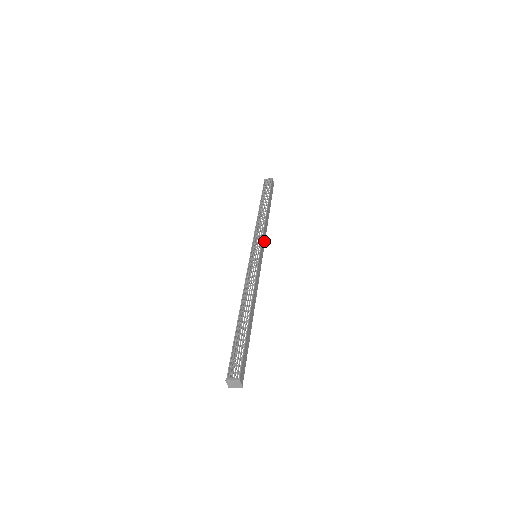
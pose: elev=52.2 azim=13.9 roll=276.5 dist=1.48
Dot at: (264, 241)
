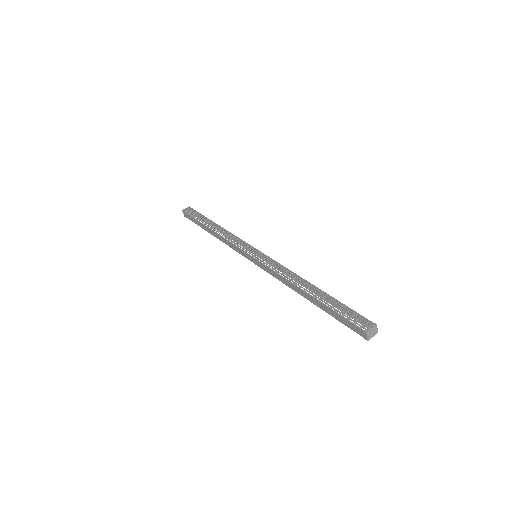
Dot at: occluded
